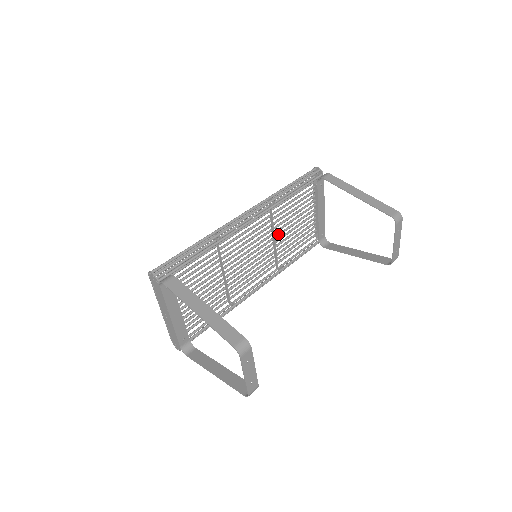
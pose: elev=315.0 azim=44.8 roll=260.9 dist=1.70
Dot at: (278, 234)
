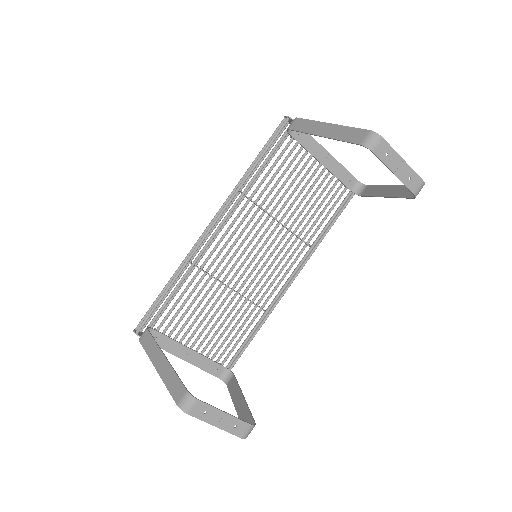
Dot at: (284, 214)
